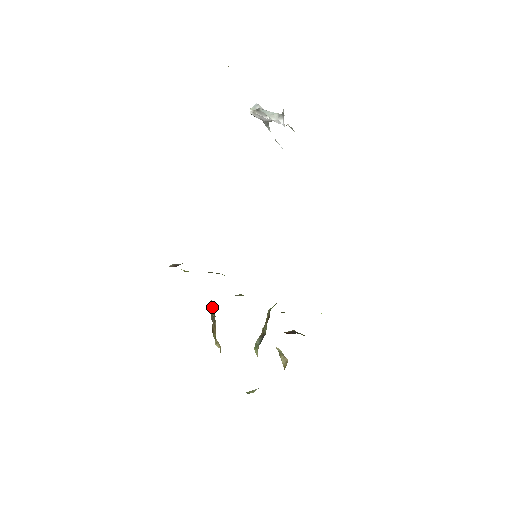
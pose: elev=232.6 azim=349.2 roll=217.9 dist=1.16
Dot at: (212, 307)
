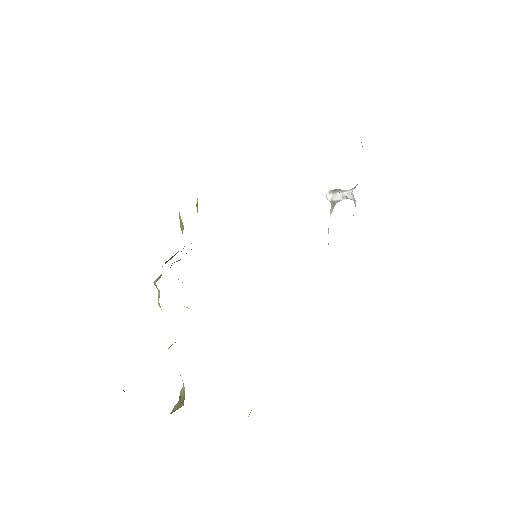
Dot at: occluded
